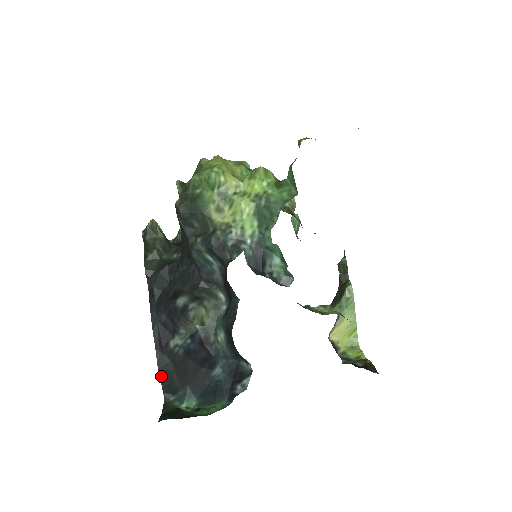
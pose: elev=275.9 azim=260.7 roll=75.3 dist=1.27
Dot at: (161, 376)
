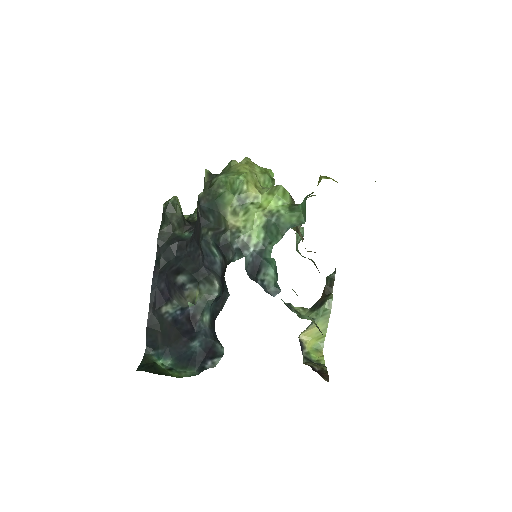
Dot at: (148, 332)
